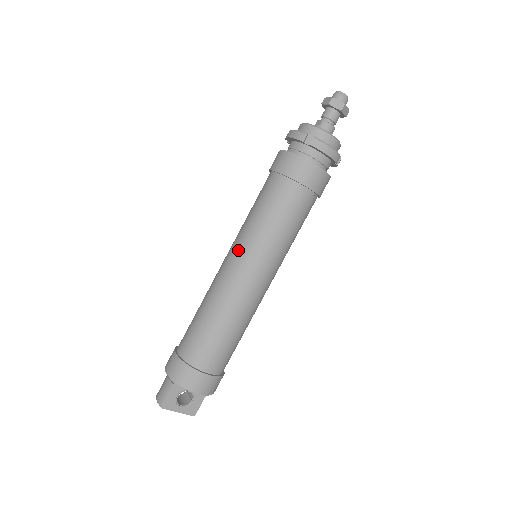
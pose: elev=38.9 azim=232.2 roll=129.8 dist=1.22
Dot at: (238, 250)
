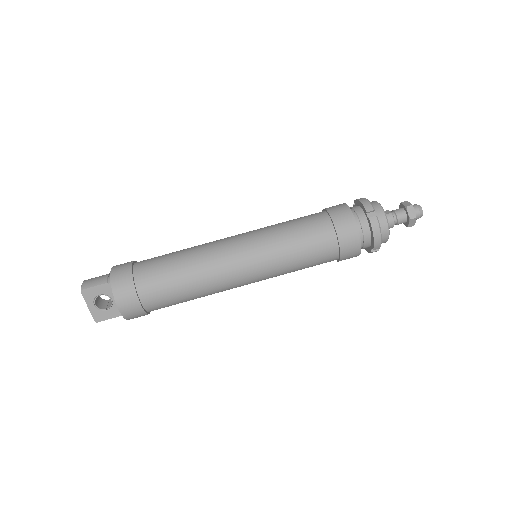
Dot at: (250, 238)
